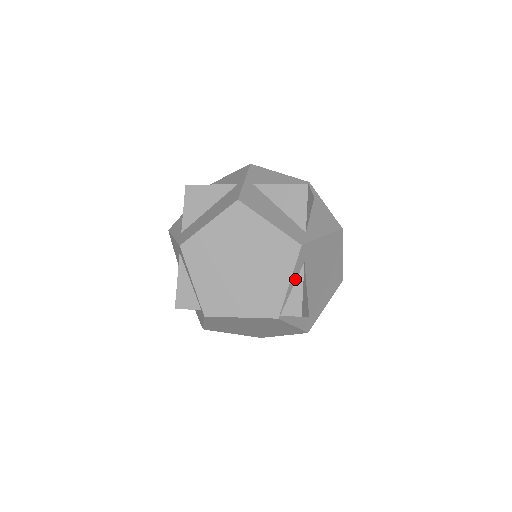
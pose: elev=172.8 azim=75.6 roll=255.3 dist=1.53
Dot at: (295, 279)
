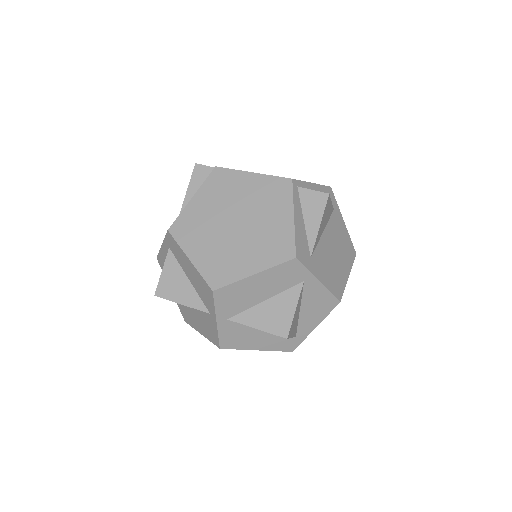
Dot at: occluded
